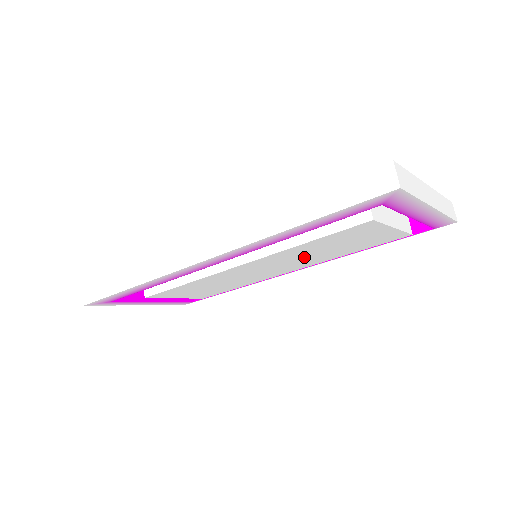
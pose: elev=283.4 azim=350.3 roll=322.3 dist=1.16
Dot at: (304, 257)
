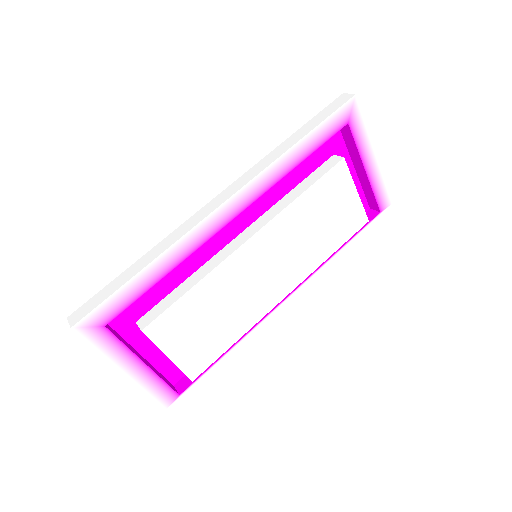
Dot at: (298, 244)
